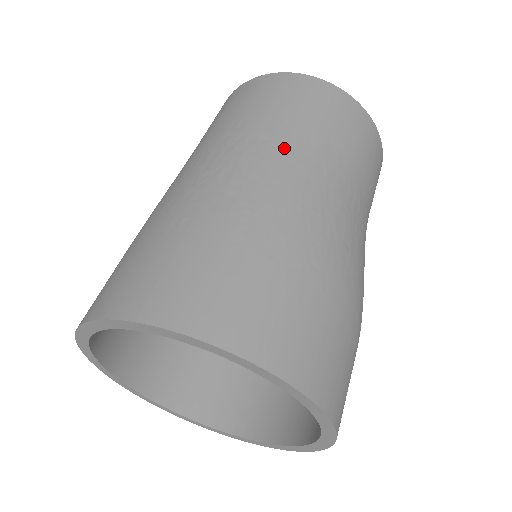
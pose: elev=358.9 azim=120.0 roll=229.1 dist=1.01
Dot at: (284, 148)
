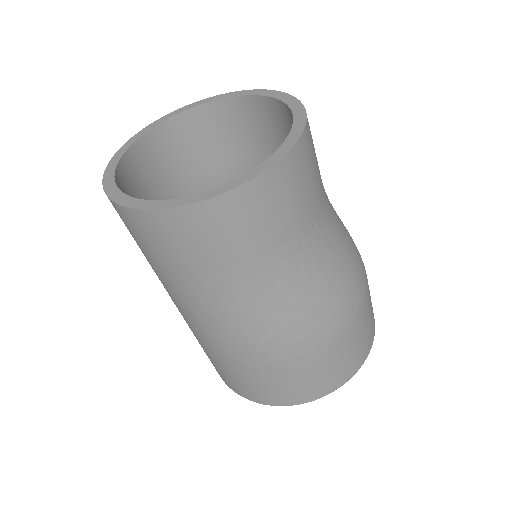
Dot at: (174, 293)
